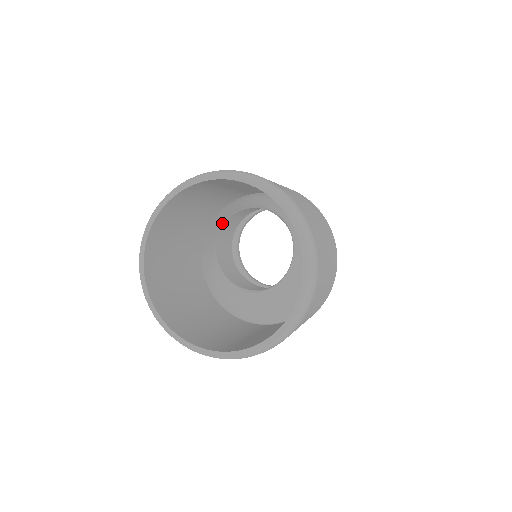
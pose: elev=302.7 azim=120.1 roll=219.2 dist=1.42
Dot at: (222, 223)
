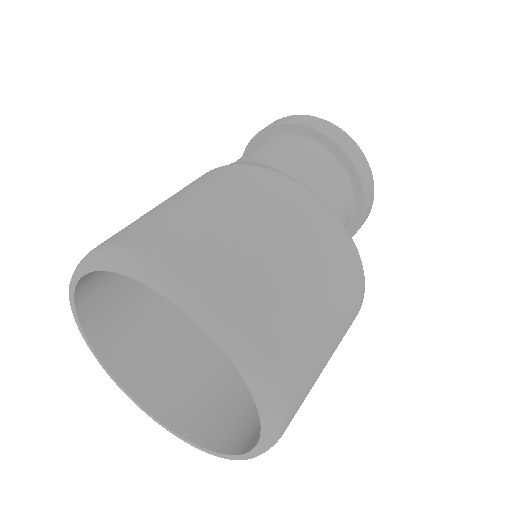
Dot at: occluded
